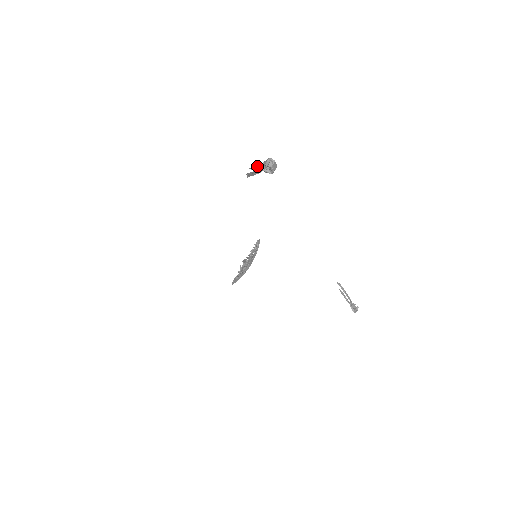
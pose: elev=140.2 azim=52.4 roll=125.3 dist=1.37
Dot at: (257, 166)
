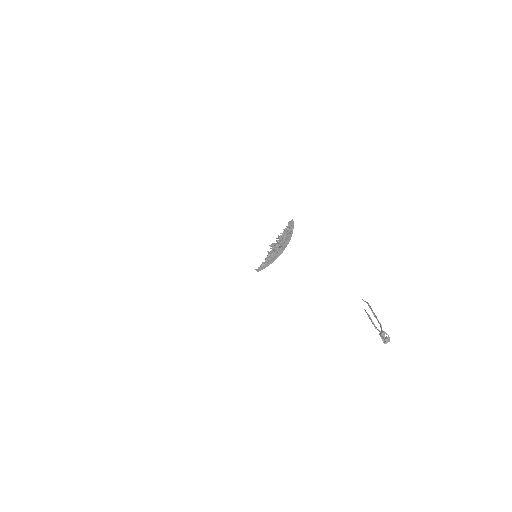
Dot at: out of frame
